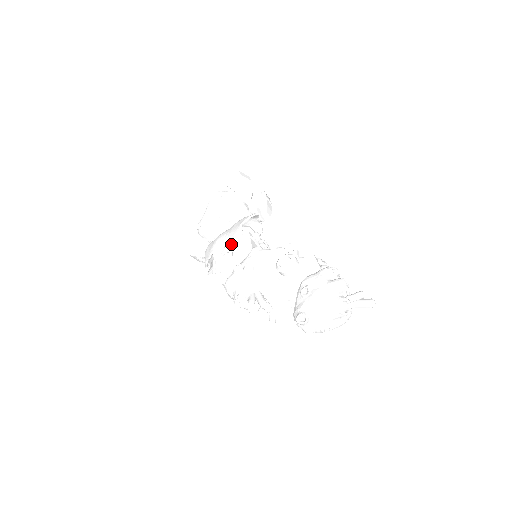
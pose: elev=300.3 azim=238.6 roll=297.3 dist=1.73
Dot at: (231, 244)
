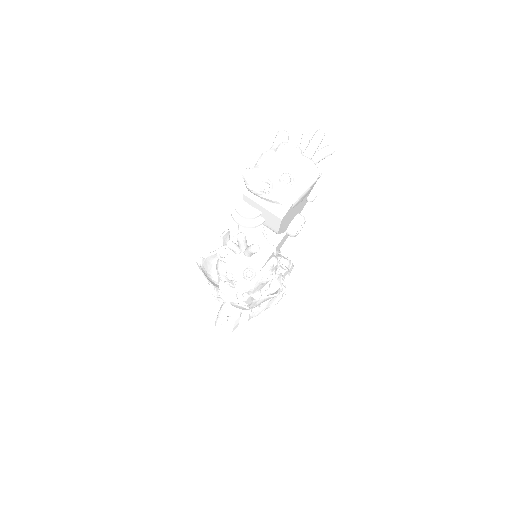
Dot at: occluded
